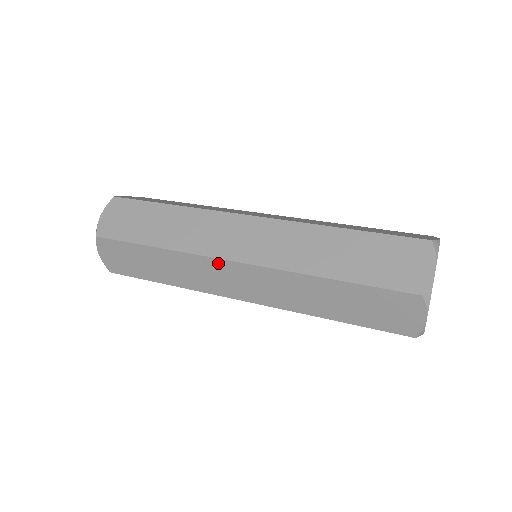
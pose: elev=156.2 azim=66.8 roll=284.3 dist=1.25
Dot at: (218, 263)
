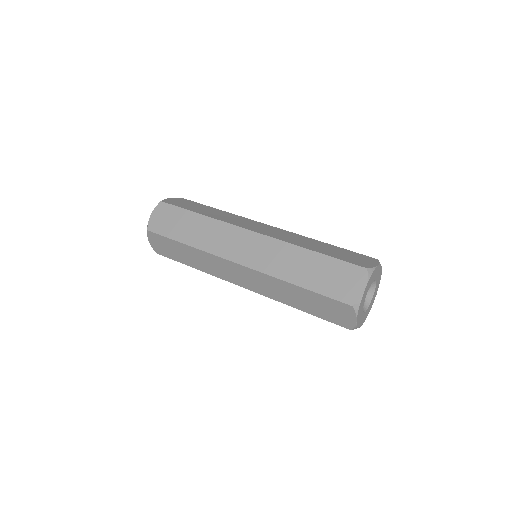
Dot at: occluded
